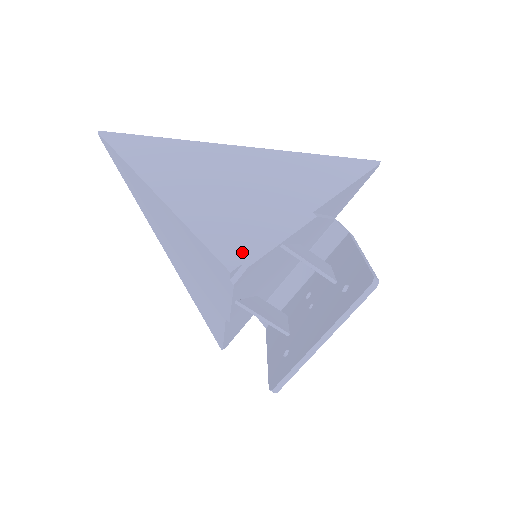
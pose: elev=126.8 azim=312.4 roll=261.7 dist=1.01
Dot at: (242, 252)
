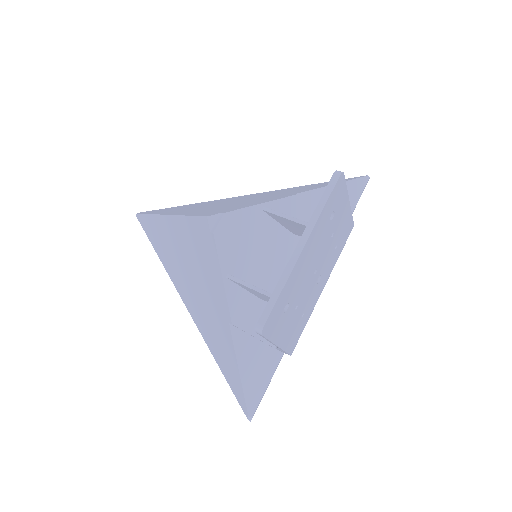
Dot at: (223, 211)
